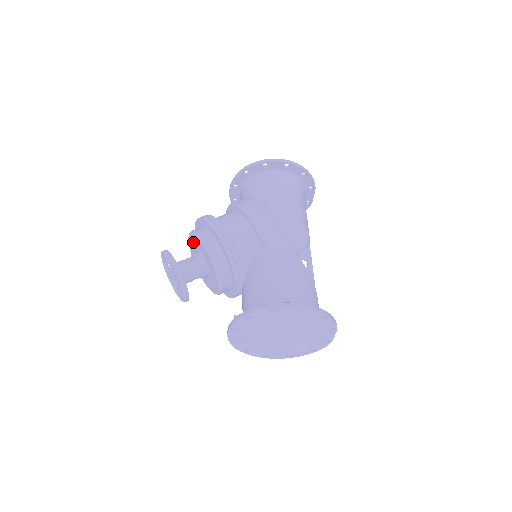
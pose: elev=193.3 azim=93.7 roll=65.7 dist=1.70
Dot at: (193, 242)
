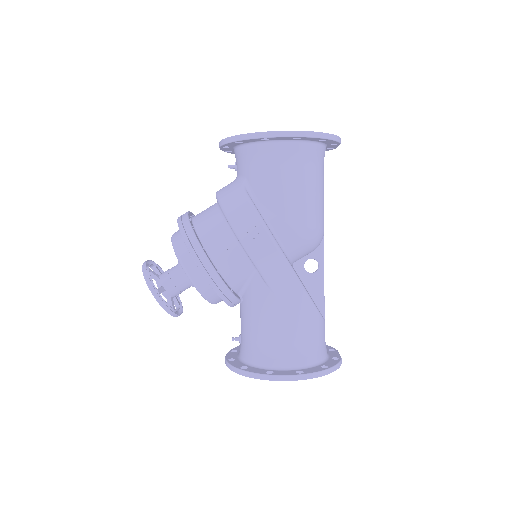
Dot at: occluded
